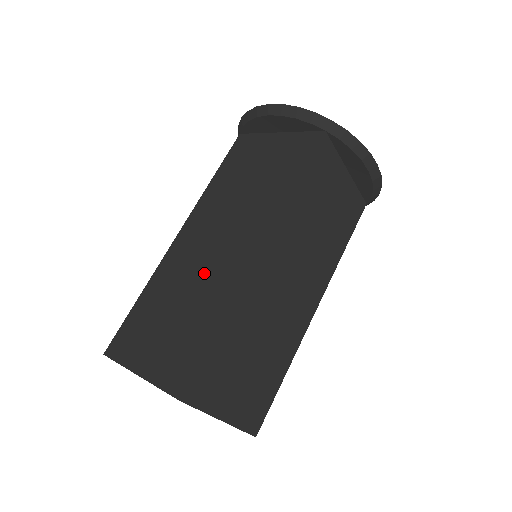
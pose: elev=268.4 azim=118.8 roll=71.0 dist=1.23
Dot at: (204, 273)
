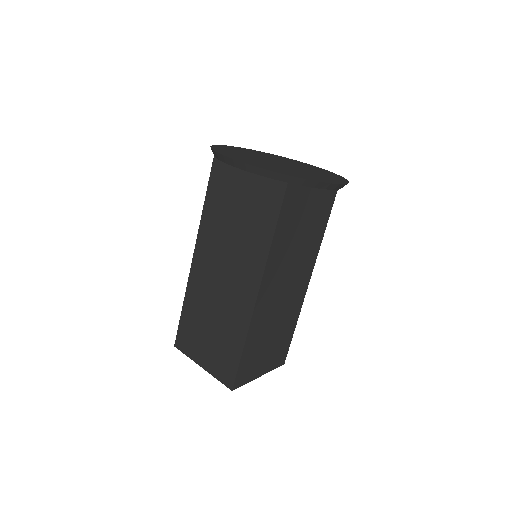
Dot at: (222, 302)
